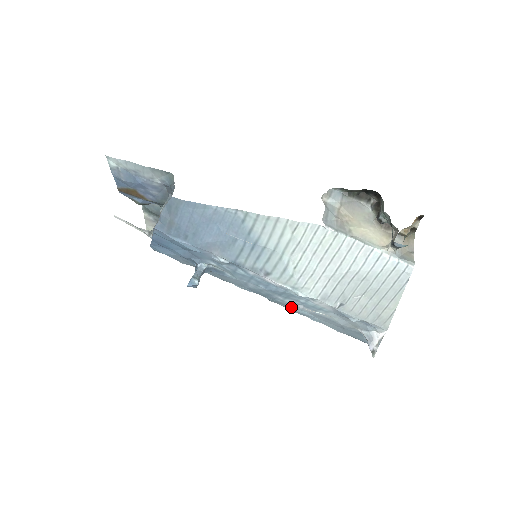
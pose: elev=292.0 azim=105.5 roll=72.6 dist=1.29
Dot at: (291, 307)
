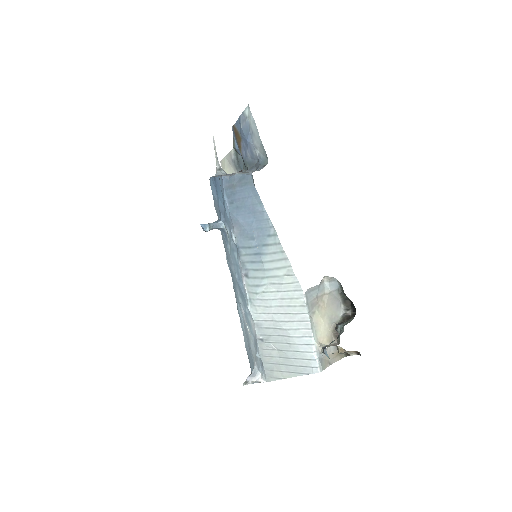
Dot at: (239, 304)
